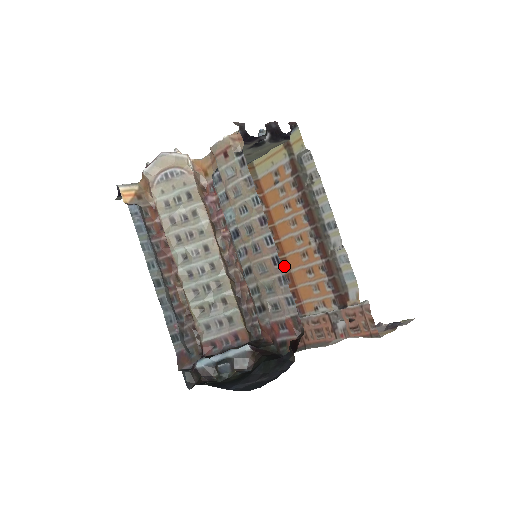
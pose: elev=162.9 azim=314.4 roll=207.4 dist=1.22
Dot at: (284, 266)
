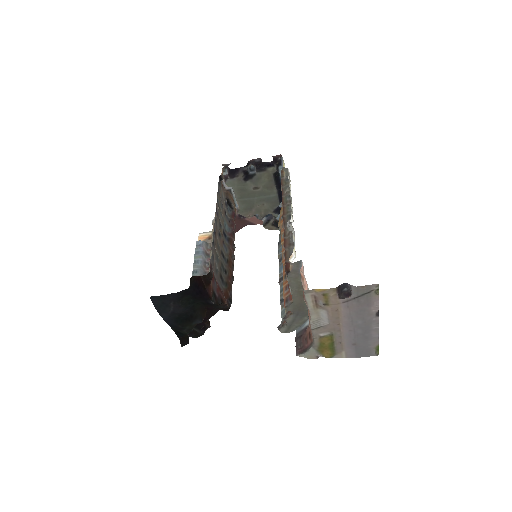
Dot at: occluded
